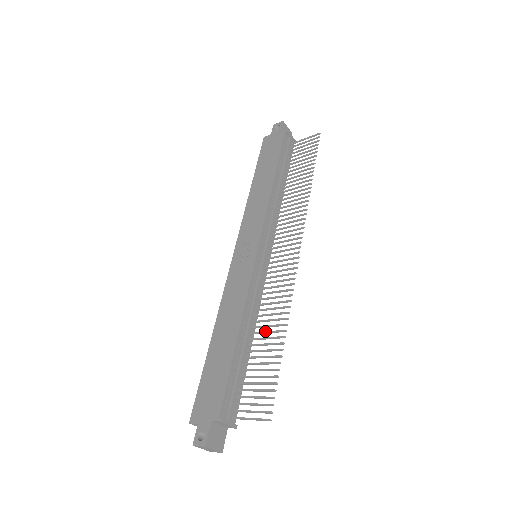
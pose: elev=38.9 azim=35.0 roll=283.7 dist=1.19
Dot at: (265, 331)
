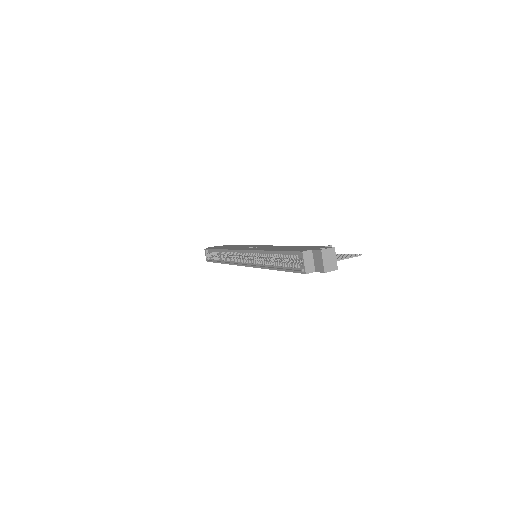
Dot at: occluded
